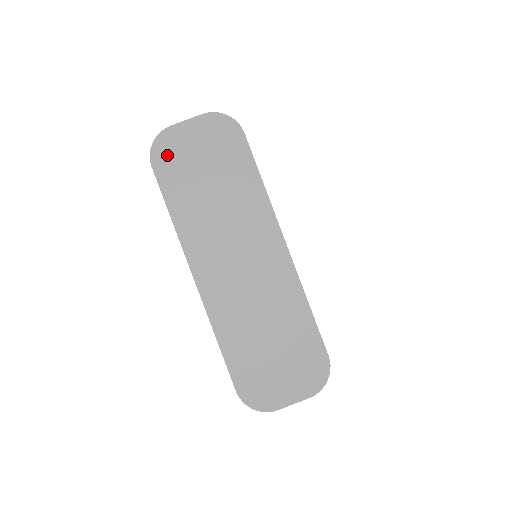
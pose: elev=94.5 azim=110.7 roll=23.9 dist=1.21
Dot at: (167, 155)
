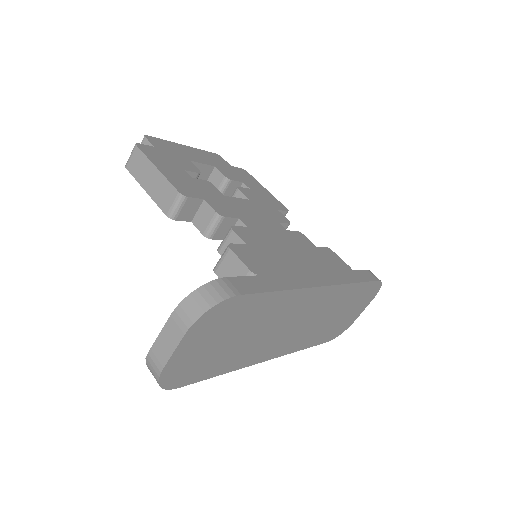
Dot at: (183, 374)
